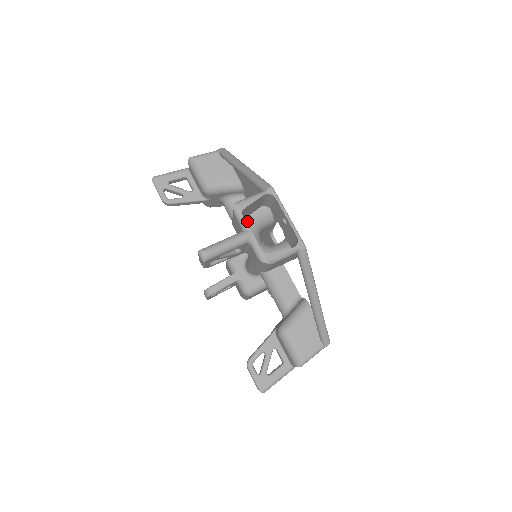
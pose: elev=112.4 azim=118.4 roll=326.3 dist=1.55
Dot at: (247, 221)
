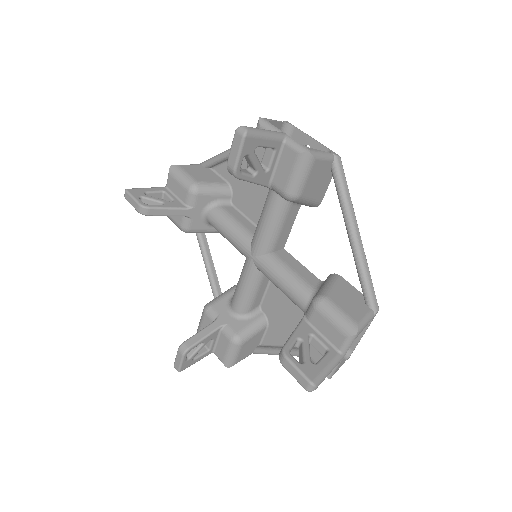
Dot at: occluded
